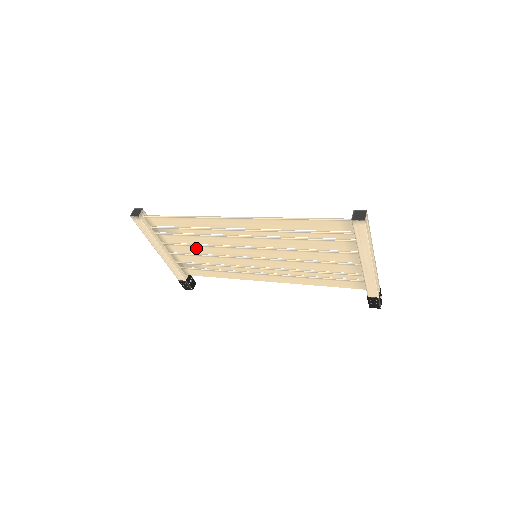
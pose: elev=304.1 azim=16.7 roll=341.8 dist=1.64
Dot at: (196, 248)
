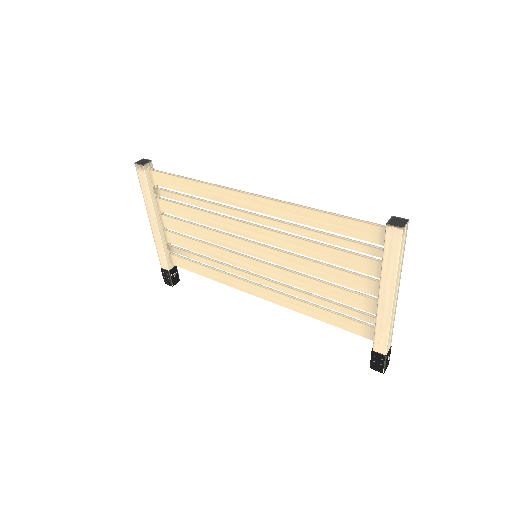
Dot at: (193, 228)
